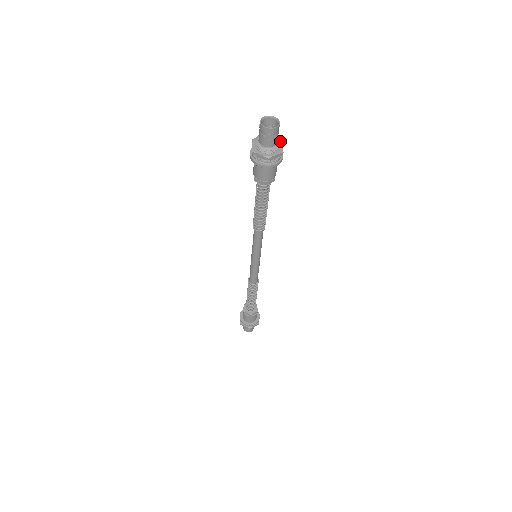
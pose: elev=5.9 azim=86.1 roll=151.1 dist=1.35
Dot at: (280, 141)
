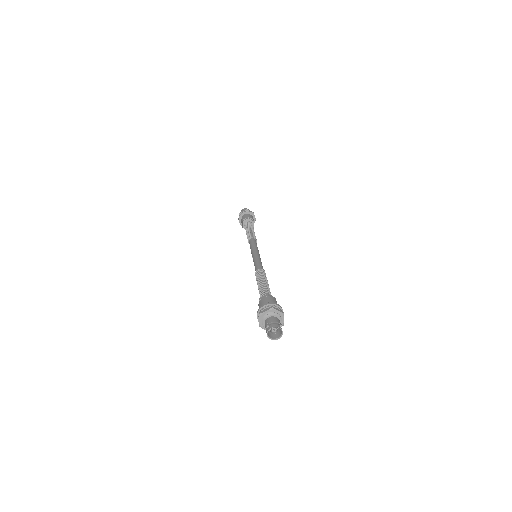
Dot at: (282, 316)
